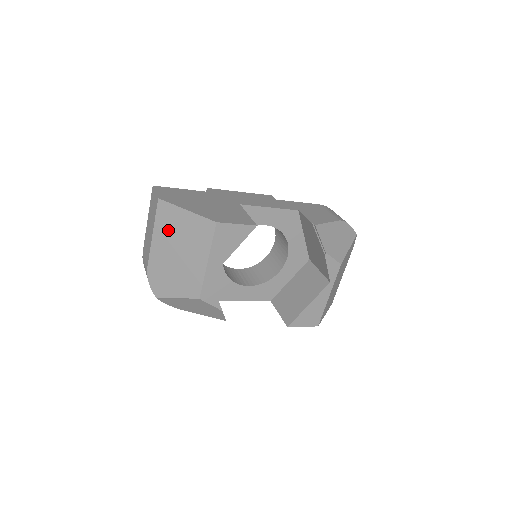
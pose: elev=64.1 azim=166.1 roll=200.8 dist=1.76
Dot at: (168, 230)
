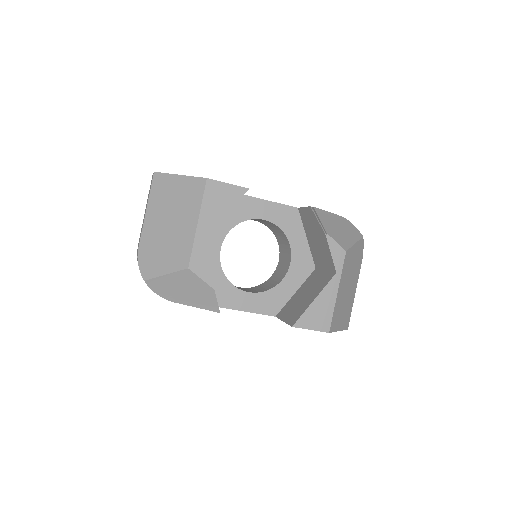
Dot at: (161, 201)
